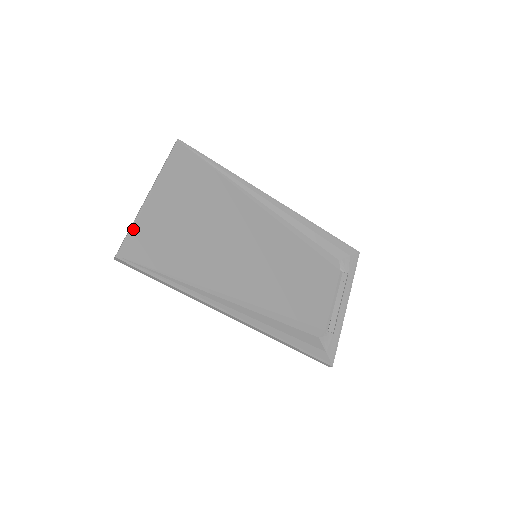
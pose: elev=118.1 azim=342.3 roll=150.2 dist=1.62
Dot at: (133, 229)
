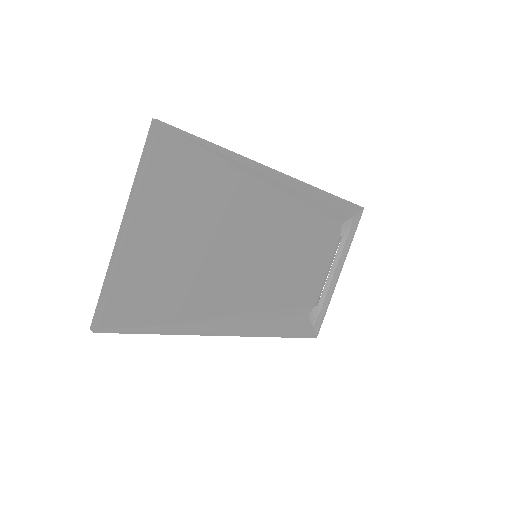
Dot at: (110, 288)
